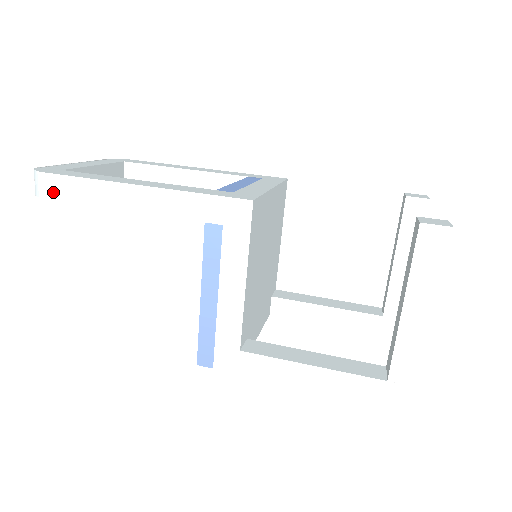
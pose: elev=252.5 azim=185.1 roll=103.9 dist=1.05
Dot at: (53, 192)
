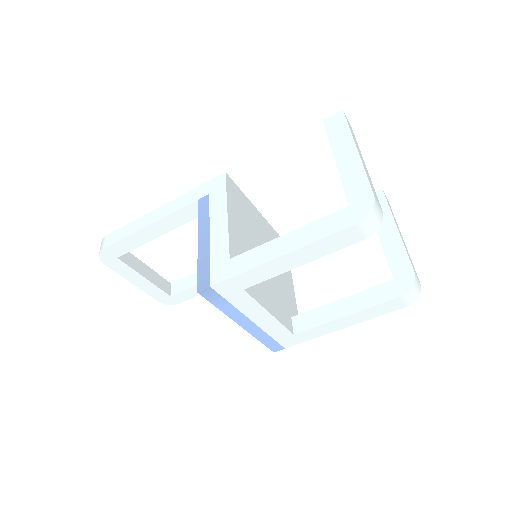
Dot at: (109, 242)
